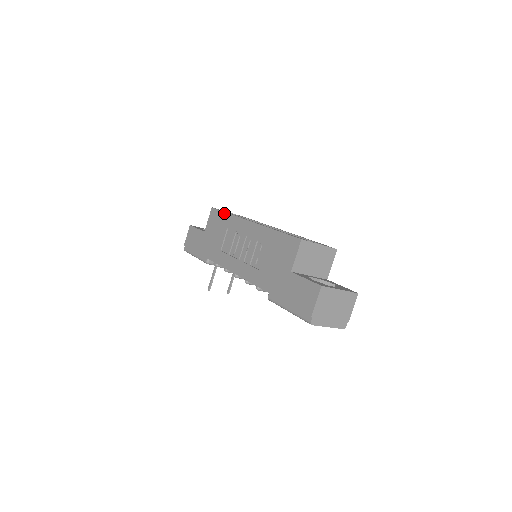
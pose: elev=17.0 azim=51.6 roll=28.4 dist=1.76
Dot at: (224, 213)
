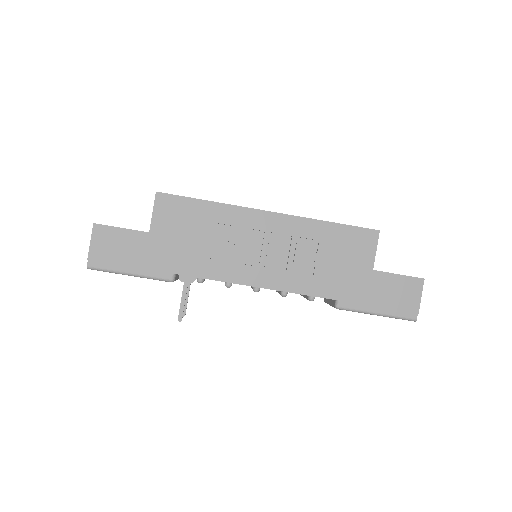
Dot at: (198, 201)
